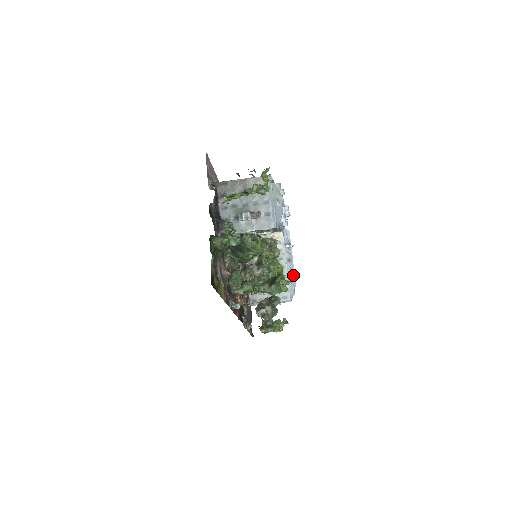
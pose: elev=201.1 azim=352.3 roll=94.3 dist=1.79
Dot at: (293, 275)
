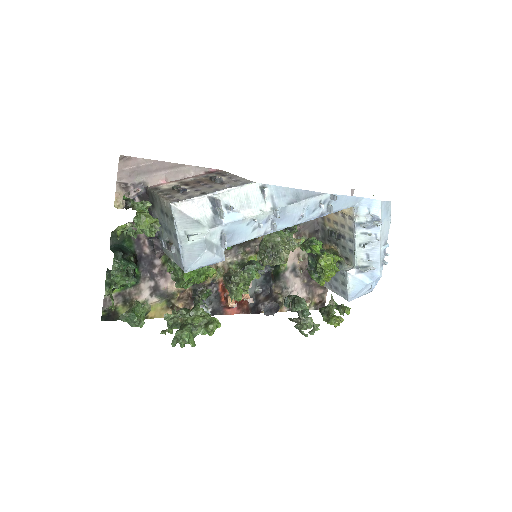
Dot at: (375, 263)
